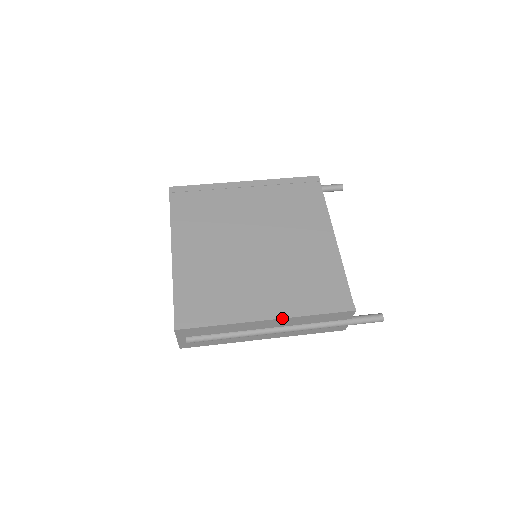
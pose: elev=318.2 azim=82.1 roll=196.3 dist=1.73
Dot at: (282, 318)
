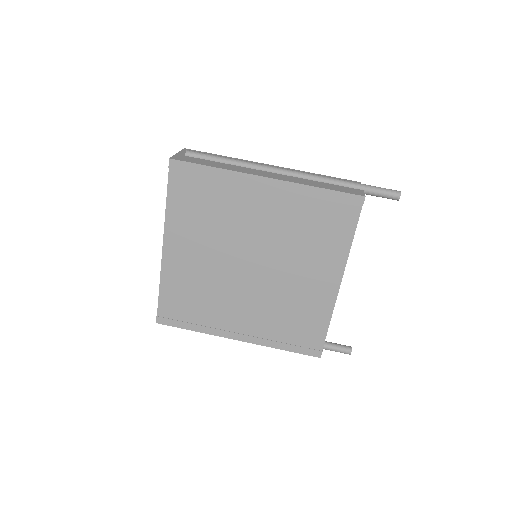
Dot at: occluded
